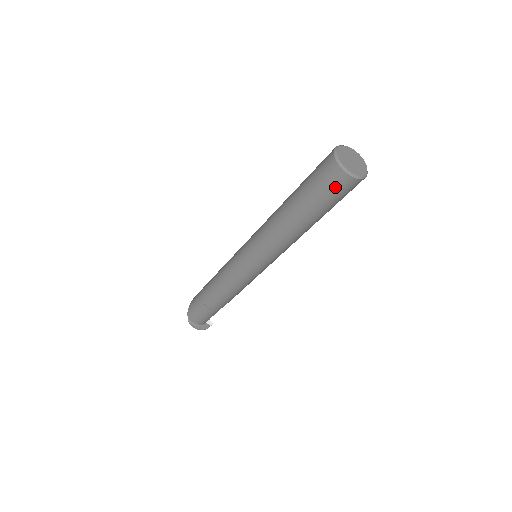
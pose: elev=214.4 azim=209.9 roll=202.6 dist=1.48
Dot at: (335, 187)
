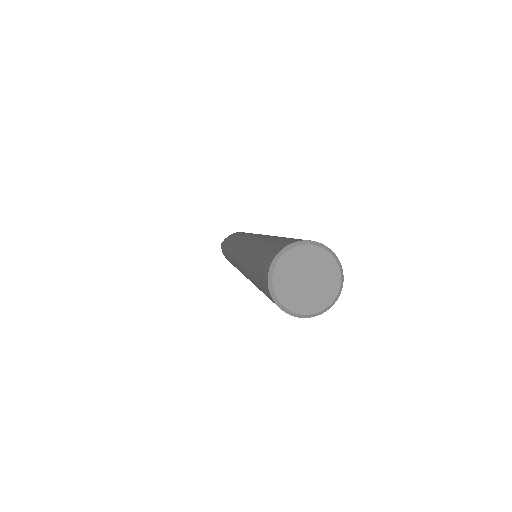
Dot at: occluded
